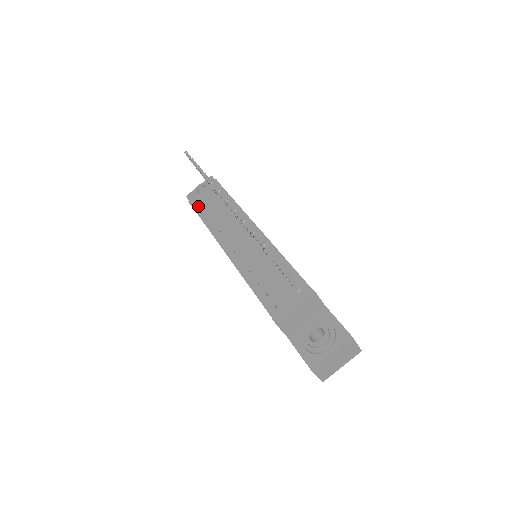
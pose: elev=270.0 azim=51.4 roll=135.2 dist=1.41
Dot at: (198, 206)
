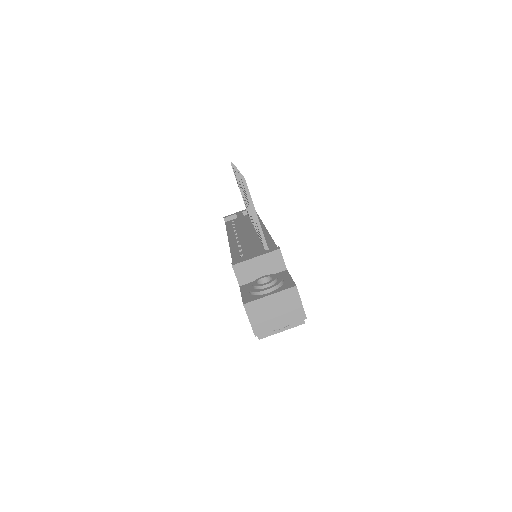
Dot at: (229, 221)
